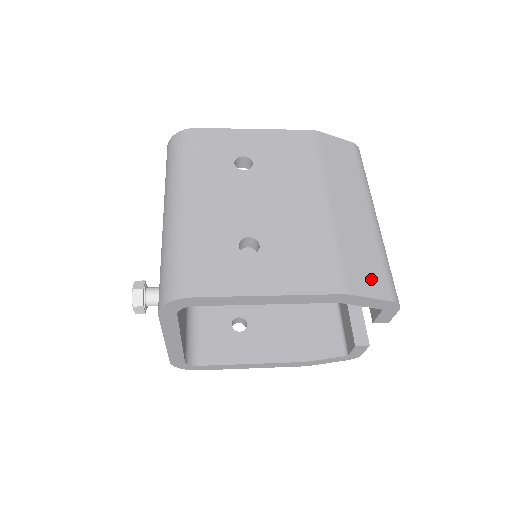
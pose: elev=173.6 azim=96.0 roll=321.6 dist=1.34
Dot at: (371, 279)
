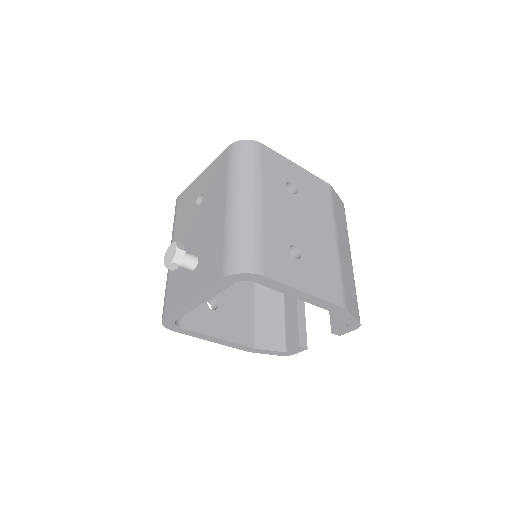
Dot at: (353, 304)
